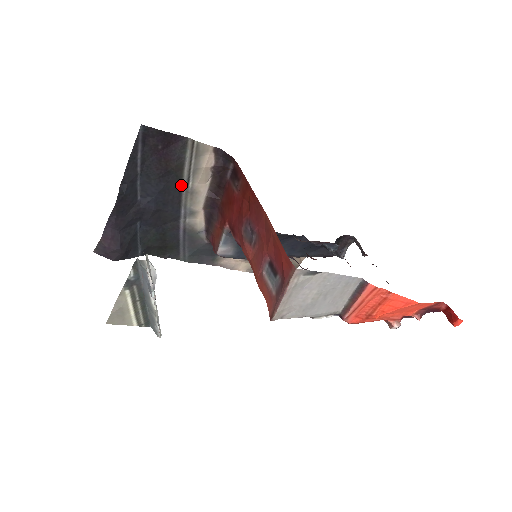
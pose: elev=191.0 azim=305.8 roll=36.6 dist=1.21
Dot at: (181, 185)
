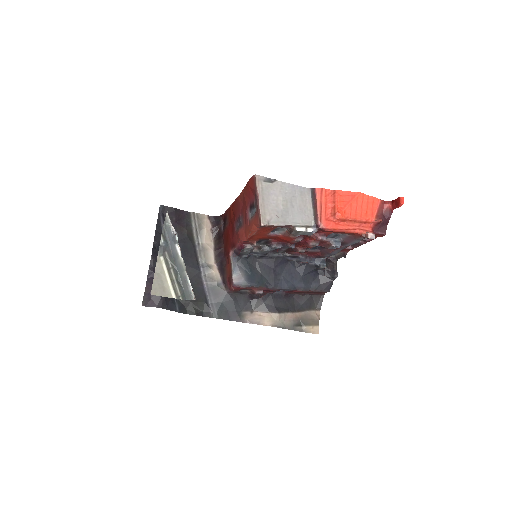
Dot at: (194, 246)
